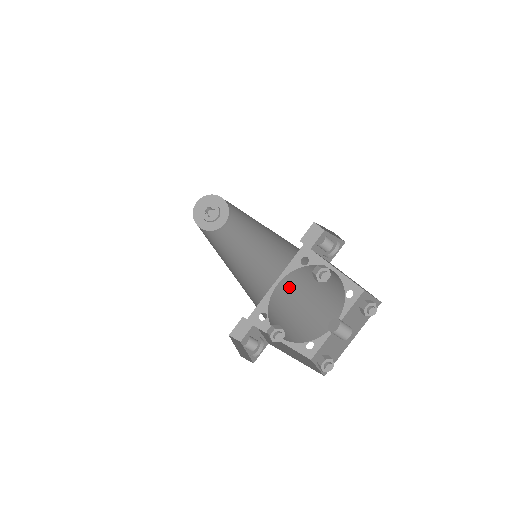
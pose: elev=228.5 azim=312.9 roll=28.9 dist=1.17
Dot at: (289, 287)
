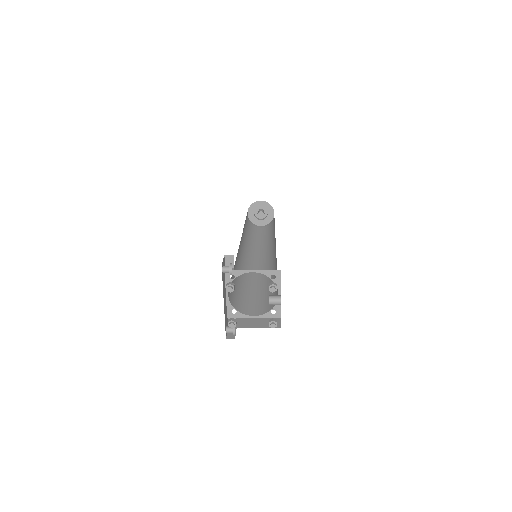
Dot at: (276, 268)
